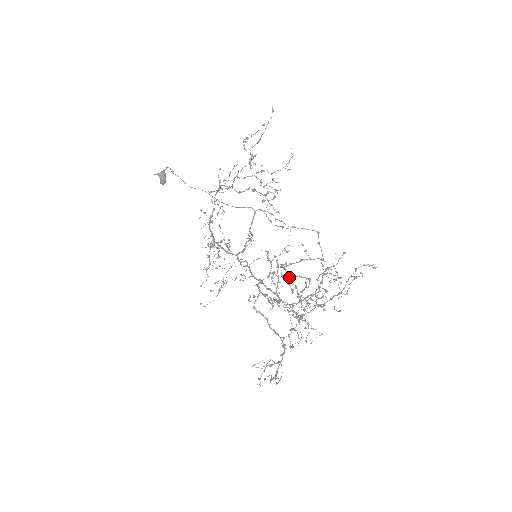
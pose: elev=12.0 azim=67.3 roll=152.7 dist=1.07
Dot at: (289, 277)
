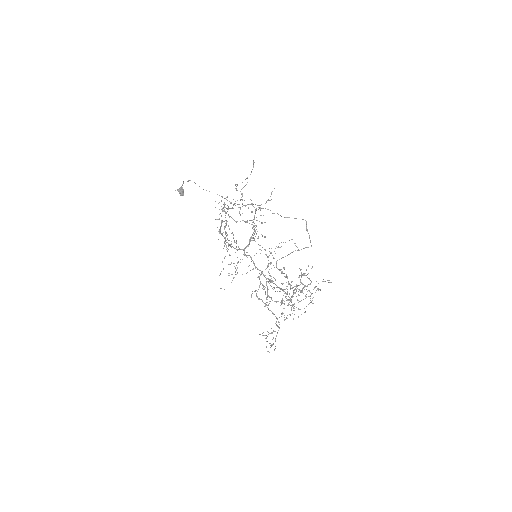
Dot at: occluded
